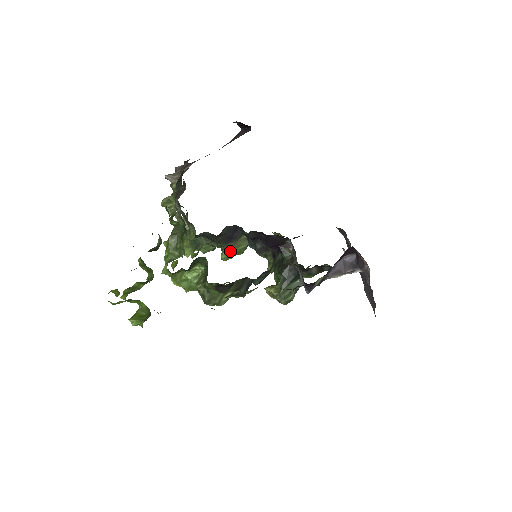
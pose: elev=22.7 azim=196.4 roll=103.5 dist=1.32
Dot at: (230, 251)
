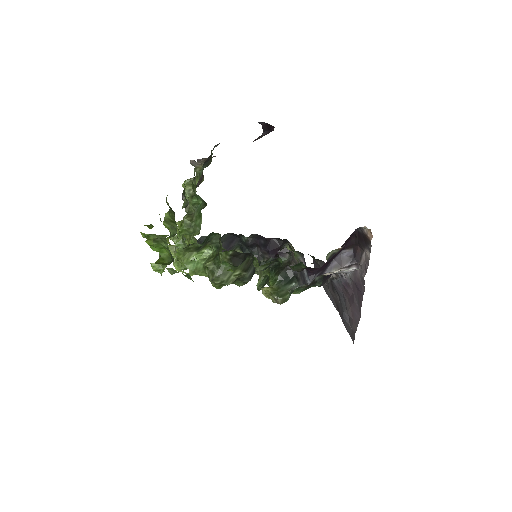
Dot at: occluded
